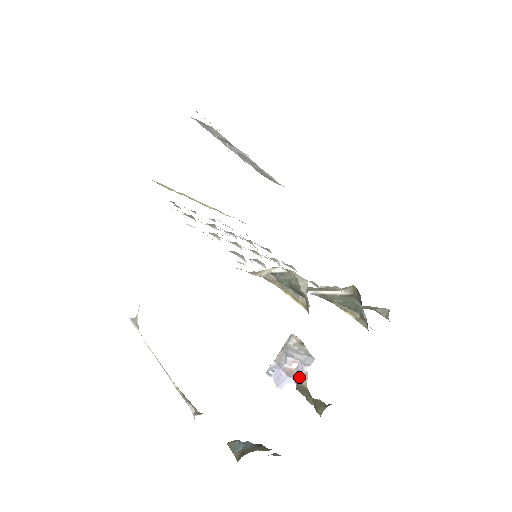
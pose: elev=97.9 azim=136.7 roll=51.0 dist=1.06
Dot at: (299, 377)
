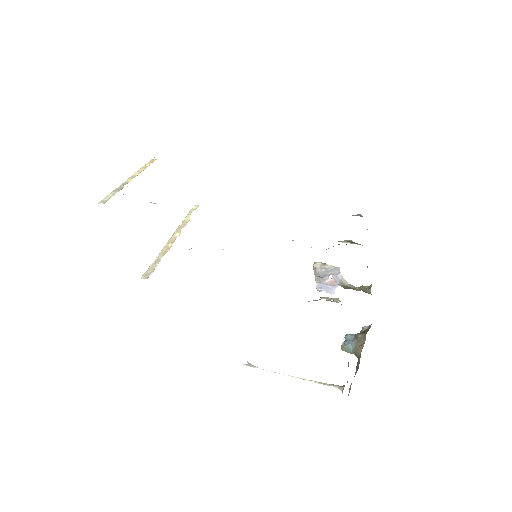
Dot at: (340, 283)
